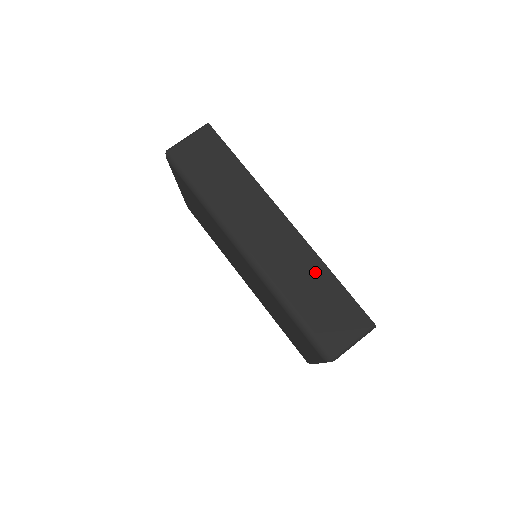
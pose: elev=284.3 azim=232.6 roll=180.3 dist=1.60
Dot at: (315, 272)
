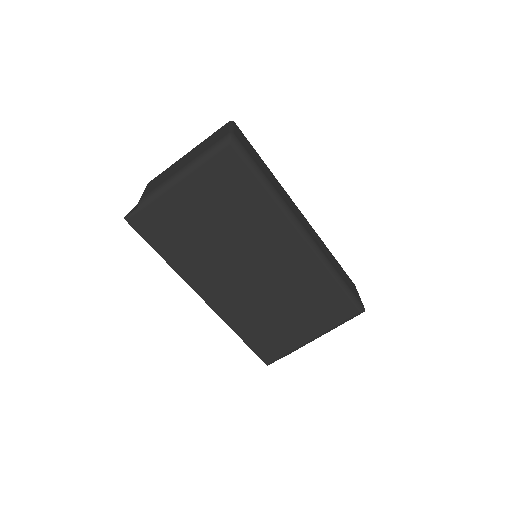
Dot at: (329, 252)
